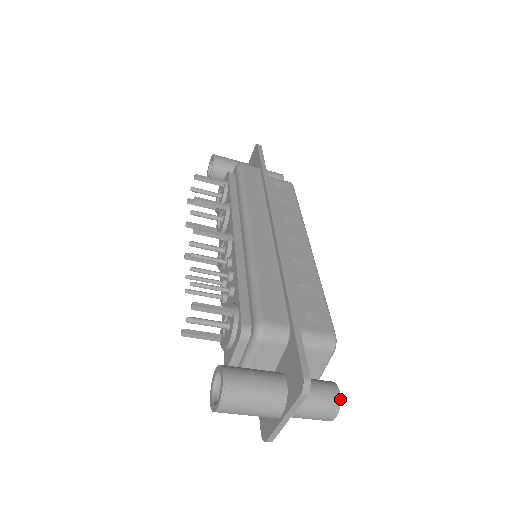
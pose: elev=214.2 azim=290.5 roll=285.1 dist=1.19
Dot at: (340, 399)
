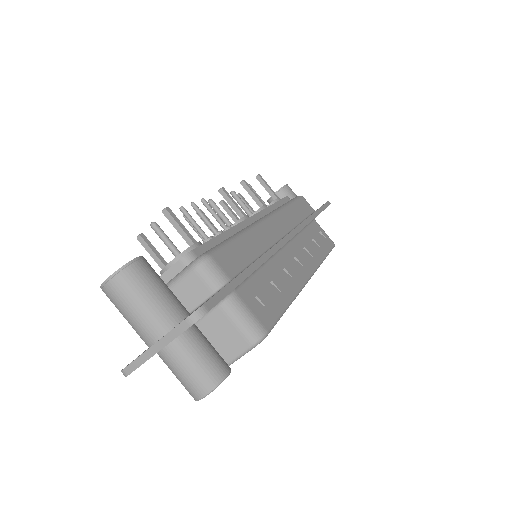
Dot at: (223, 380)
